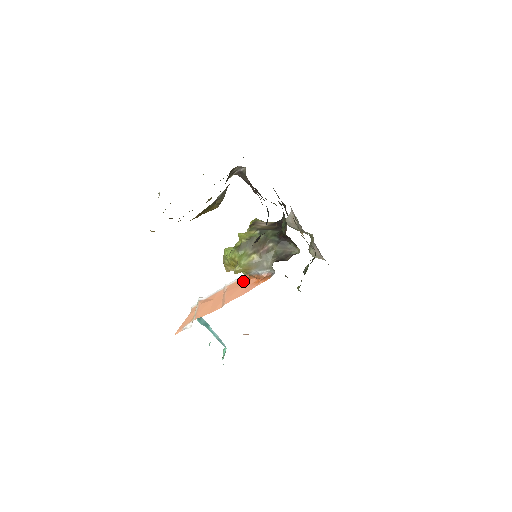
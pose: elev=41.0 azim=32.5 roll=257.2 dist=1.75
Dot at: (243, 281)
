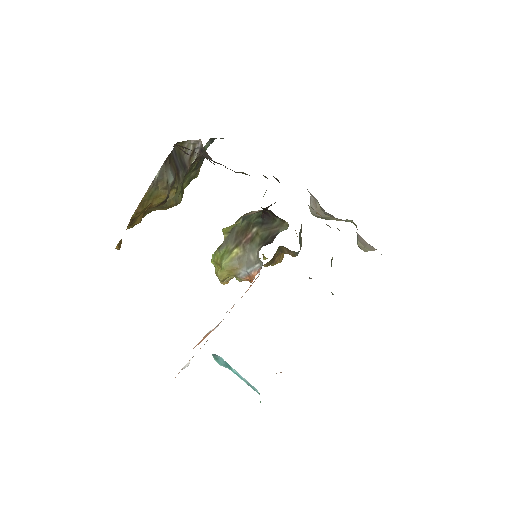
Dot at: occluded
